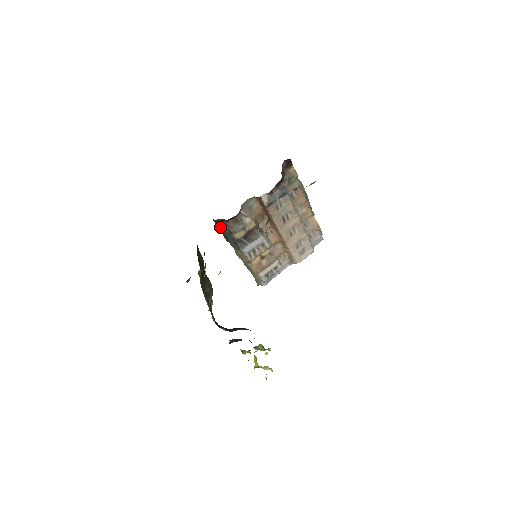
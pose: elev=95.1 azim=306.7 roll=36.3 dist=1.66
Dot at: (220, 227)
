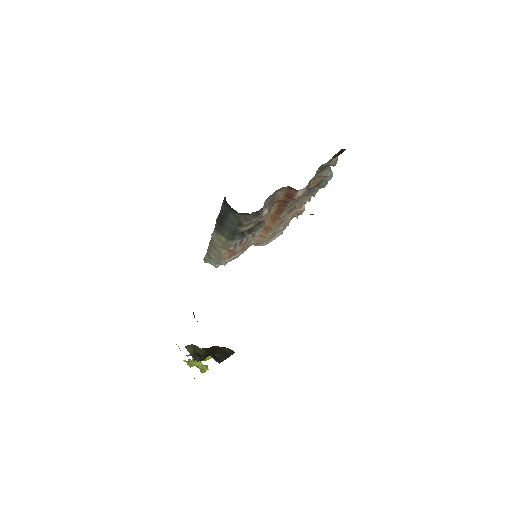
Dot at: (227, 213)
